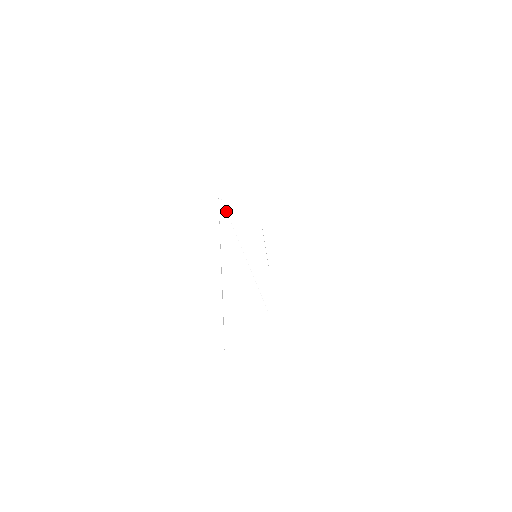
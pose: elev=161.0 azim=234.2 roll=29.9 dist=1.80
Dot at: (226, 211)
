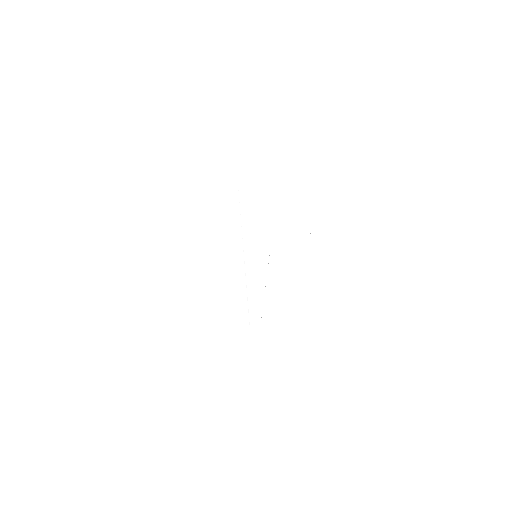
Dot at: occluded
